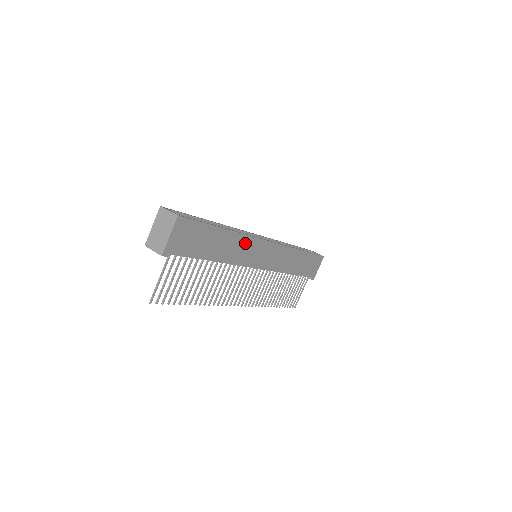
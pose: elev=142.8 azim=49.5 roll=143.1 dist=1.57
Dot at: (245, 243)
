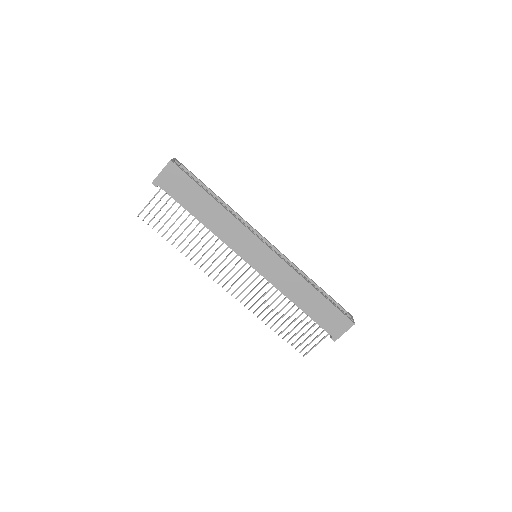
Dot at: (235, 227)
